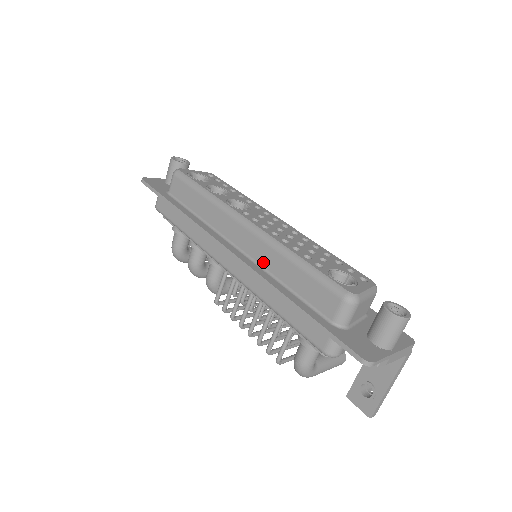
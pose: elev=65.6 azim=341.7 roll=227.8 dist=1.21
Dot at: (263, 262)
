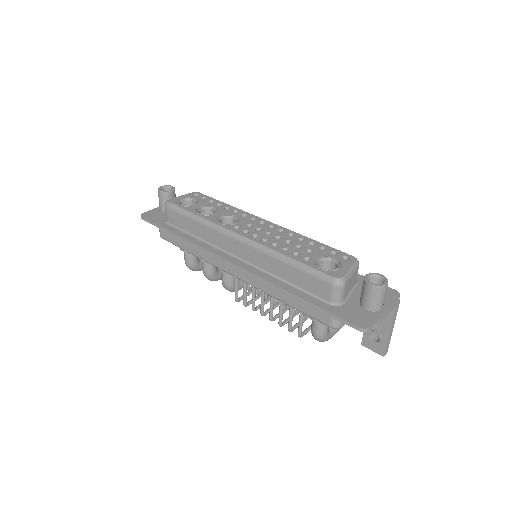
Dot at: (263, 266)
